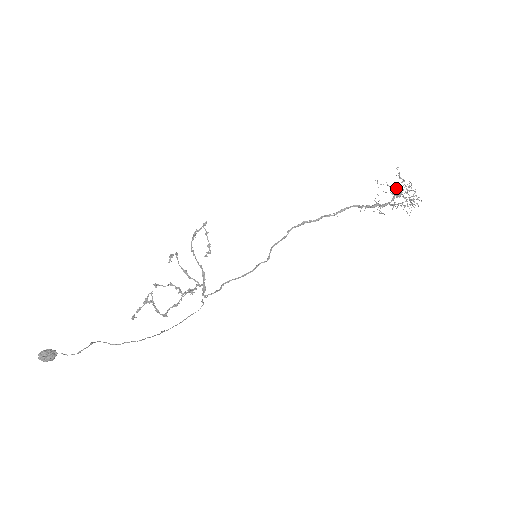
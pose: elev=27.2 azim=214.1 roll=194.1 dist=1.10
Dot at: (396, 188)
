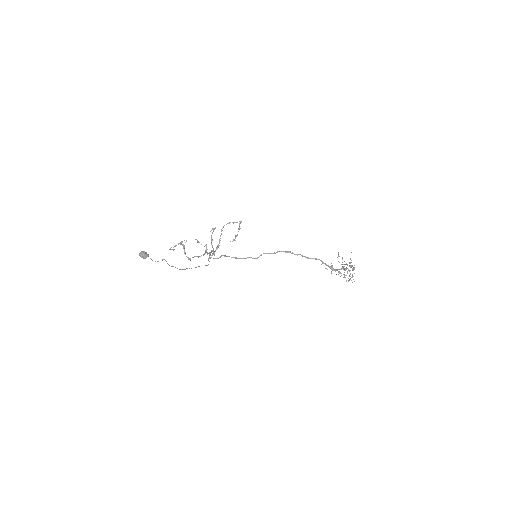
Dot at: (346, 264)
